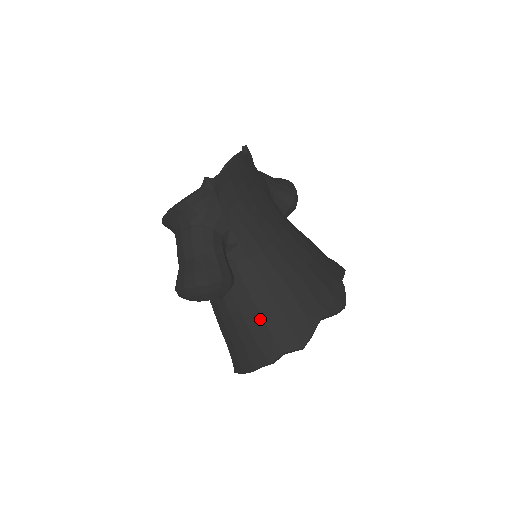
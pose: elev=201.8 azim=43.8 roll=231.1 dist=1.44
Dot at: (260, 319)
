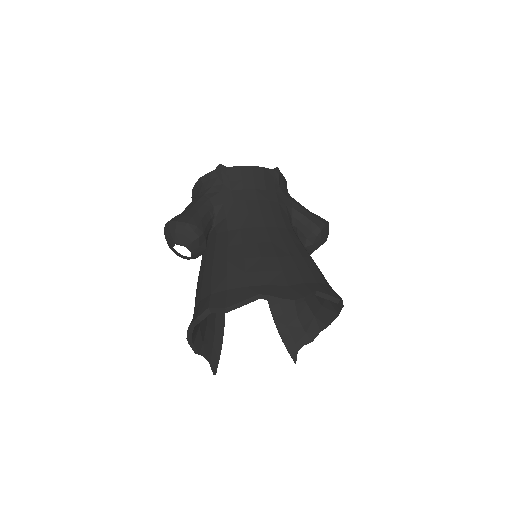
Dot at: (210, 278)
